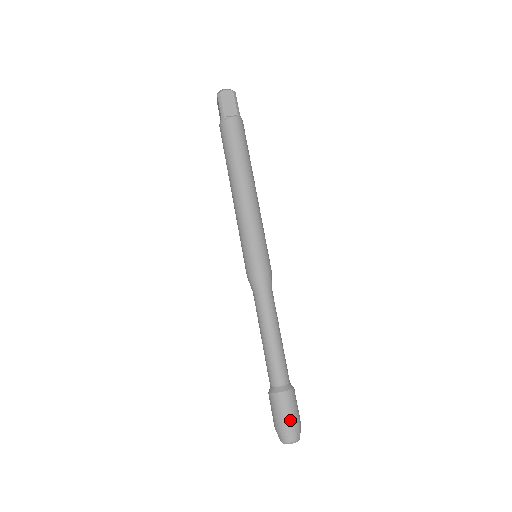
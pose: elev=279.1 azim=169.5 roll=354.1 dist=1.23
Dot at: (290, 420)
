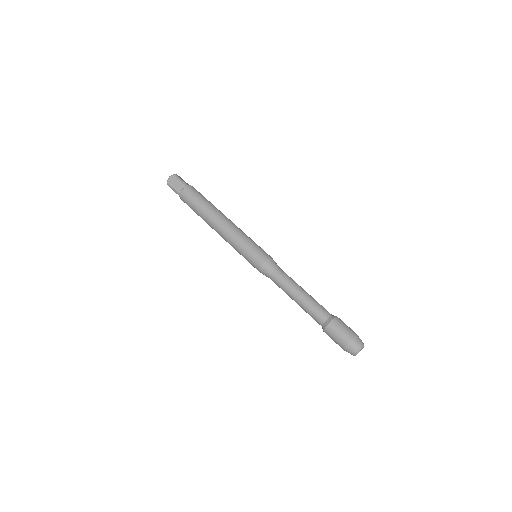
Dot at: (353, 331)
